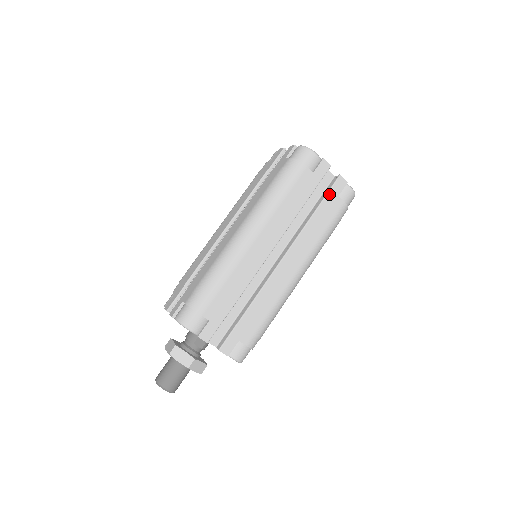
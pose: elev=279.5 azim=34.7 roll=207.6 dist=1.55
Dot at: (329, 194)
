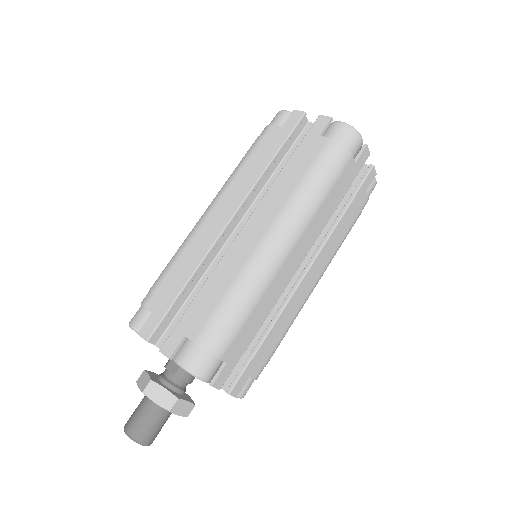
Dot at: (306, 138)
